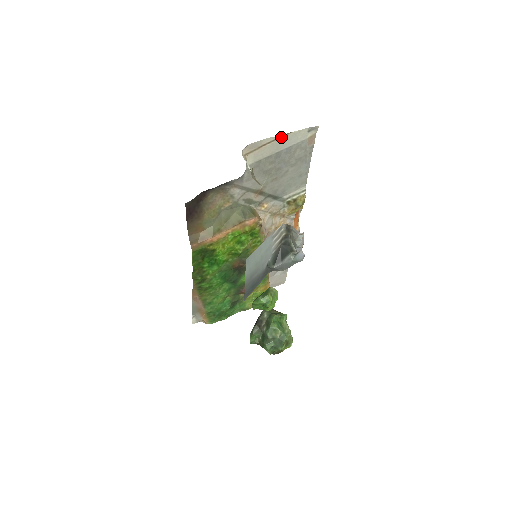
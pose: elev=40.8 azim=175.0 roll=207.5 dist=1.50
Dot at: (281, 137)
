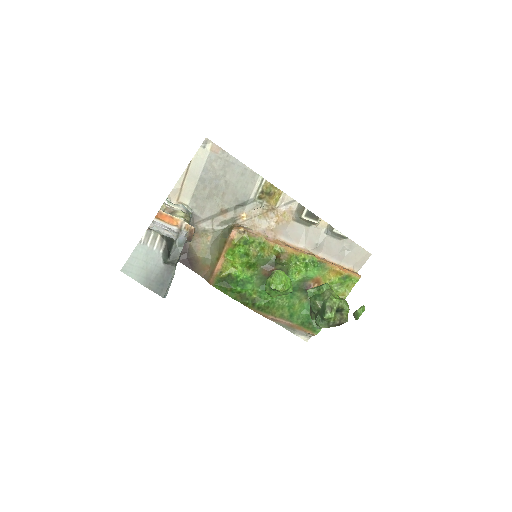
Dot at: (188, 170)
